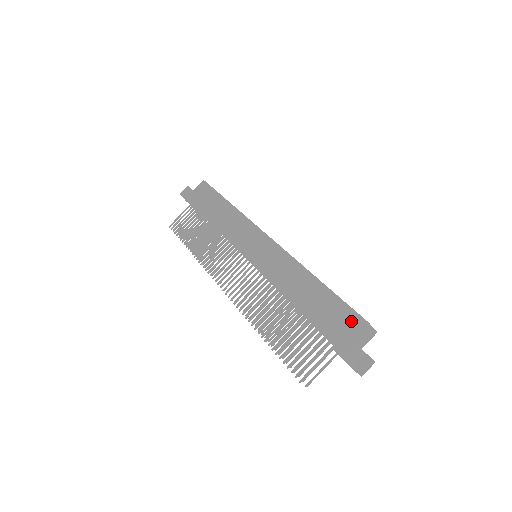
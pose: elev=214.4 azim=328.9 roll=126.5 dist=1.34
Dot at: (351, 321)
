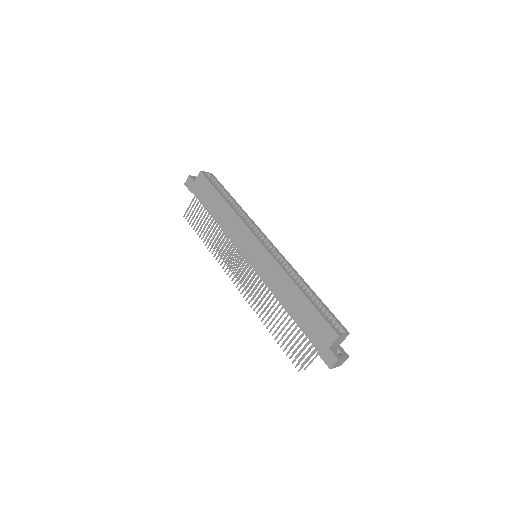
Dot at: (327, 333)
